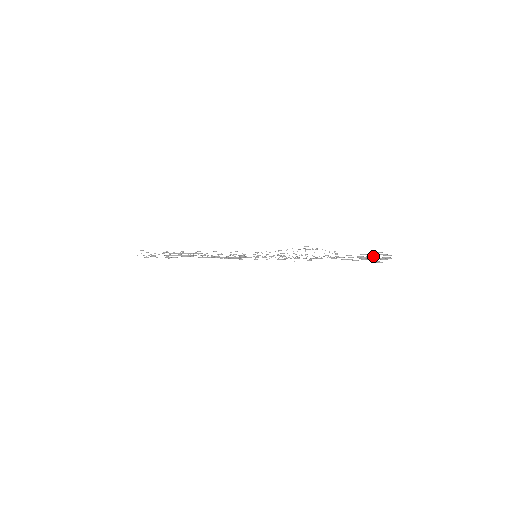
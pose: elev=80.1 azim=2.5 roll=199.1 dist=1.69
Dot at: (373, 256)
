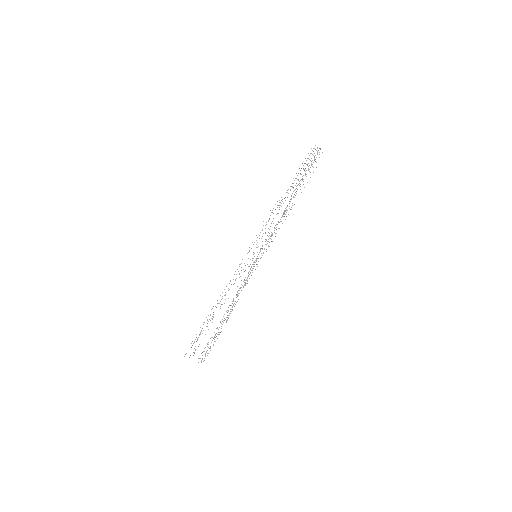
Dot at: occluded
